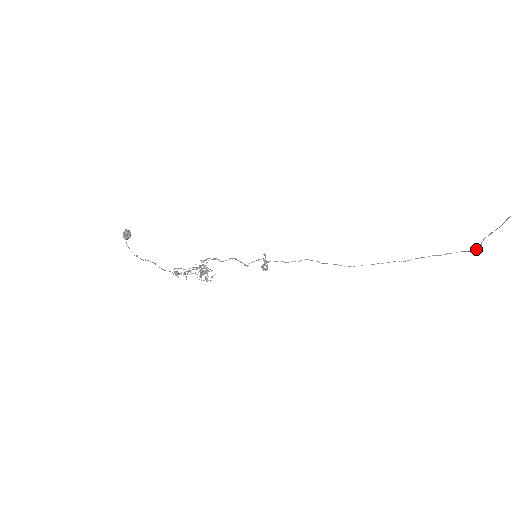
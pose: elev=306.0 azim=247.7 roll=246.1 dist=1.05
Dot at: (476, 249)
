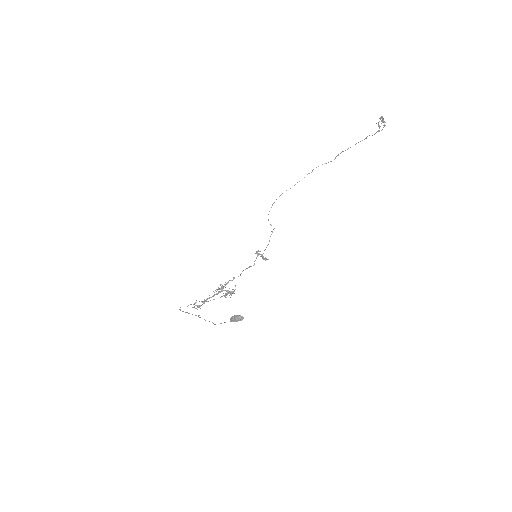
Dot at: occluded
